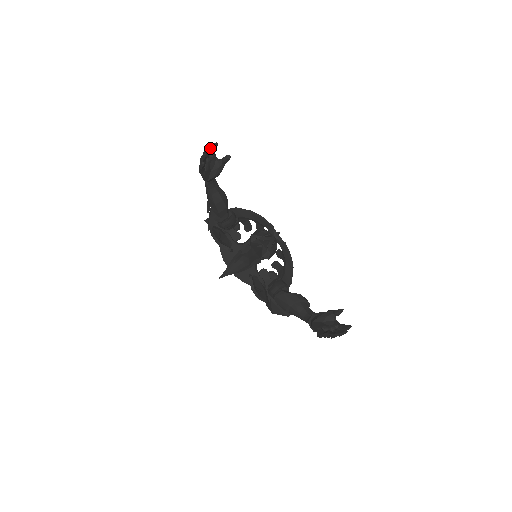
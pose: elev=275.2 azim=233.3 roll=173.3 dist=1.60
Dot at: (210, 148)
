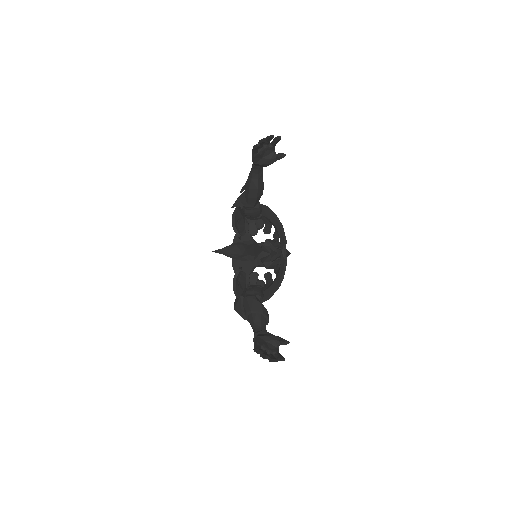
Dot at: (272, 136)
